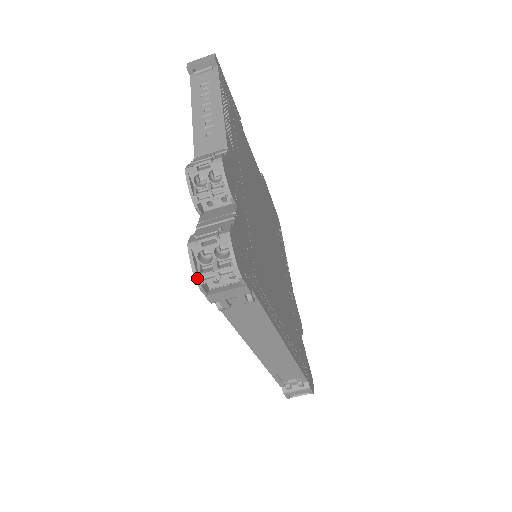
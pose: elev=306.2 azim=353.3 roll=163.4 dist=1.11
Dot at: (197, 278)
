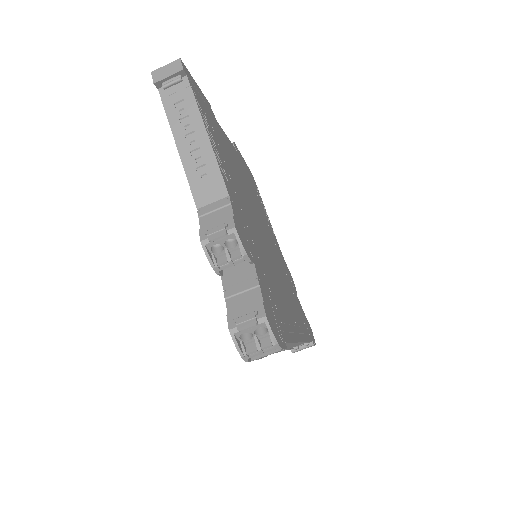
Dot at: (244, 357)
